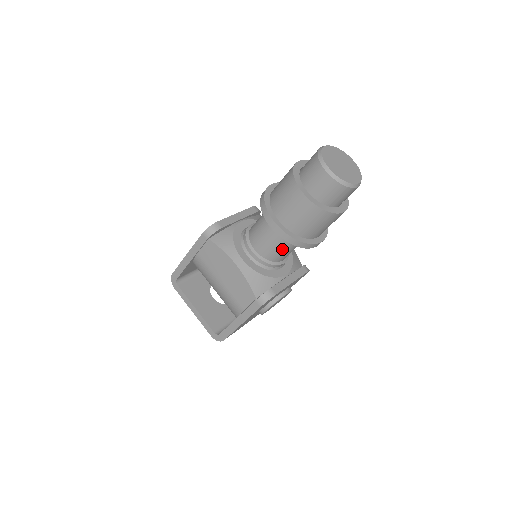
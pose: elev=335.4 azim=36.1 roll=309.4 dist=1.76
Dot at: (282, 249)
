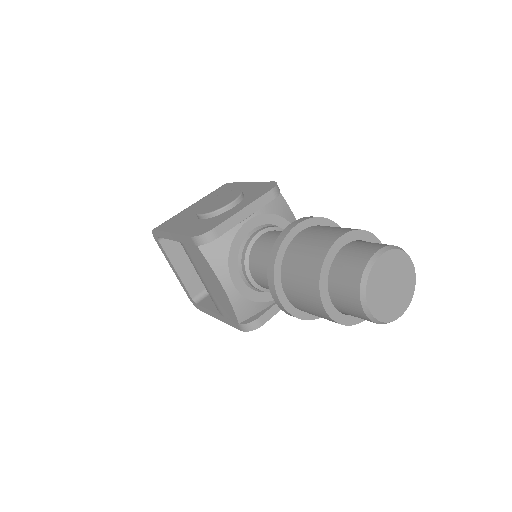
Dot at: occluded
